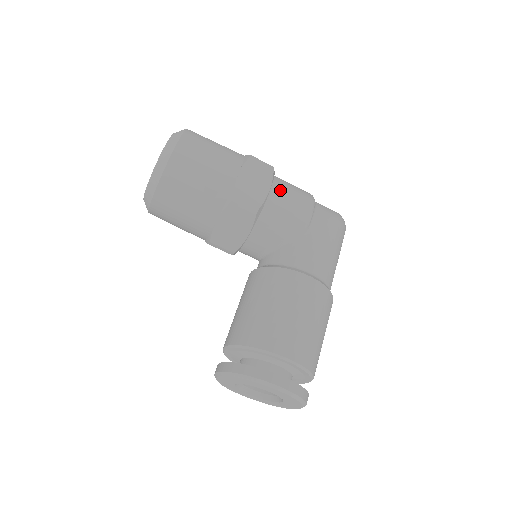
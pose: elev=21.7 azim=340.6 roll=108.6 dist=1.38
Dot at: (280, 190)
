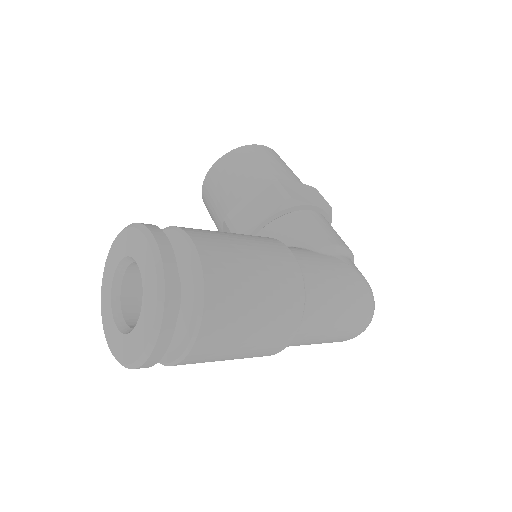
Dot at: (324, 219)
